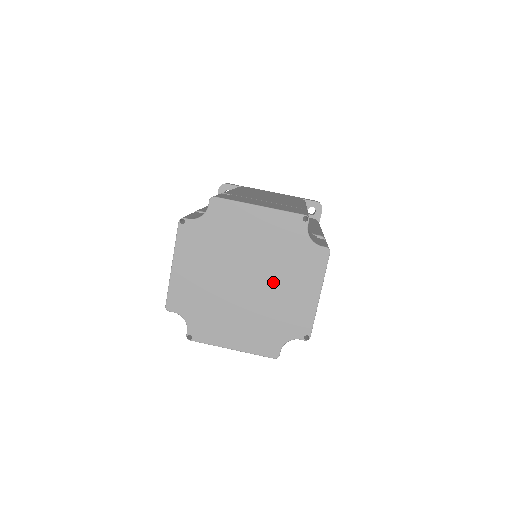
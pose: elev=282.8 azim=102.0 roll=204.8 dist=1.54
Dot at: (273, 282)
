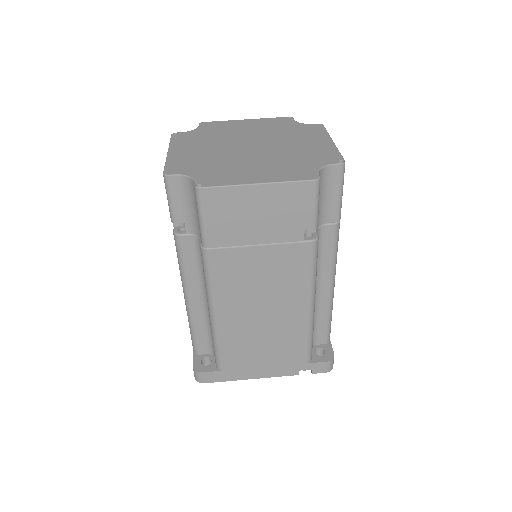
Dot at: (280, 143)
